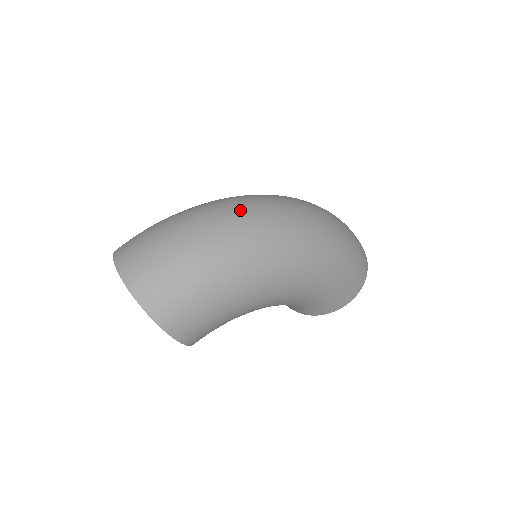
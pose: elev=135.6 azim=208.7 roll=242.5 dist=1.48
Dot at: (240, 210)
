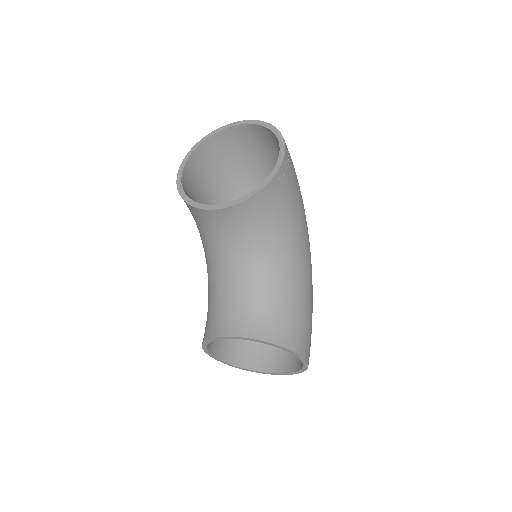
Dot at: occluded
